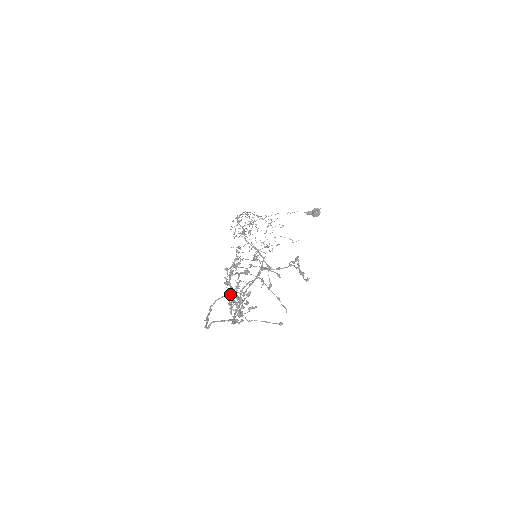
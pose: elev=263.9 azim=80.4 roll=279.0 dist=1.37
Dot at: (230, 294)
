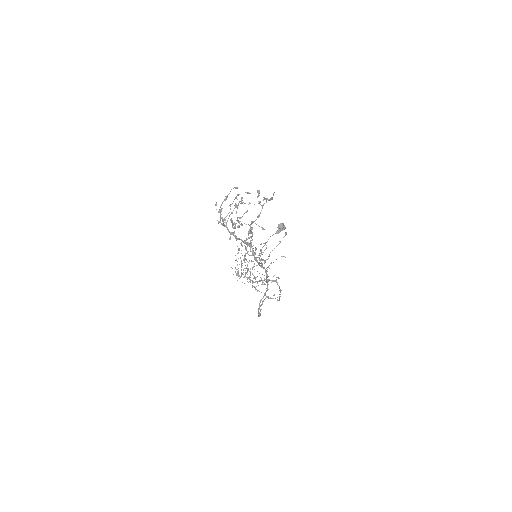
Dot at: (234, 233)
